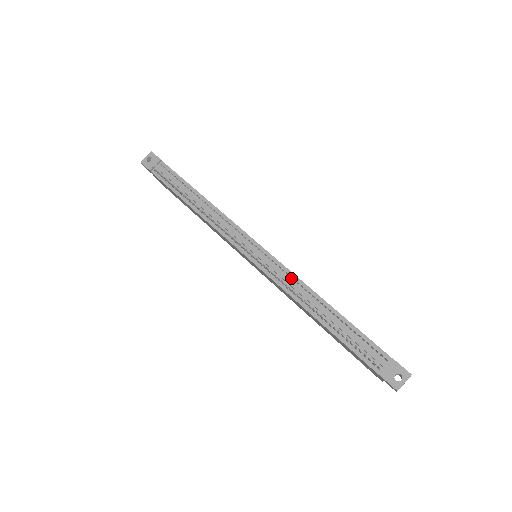
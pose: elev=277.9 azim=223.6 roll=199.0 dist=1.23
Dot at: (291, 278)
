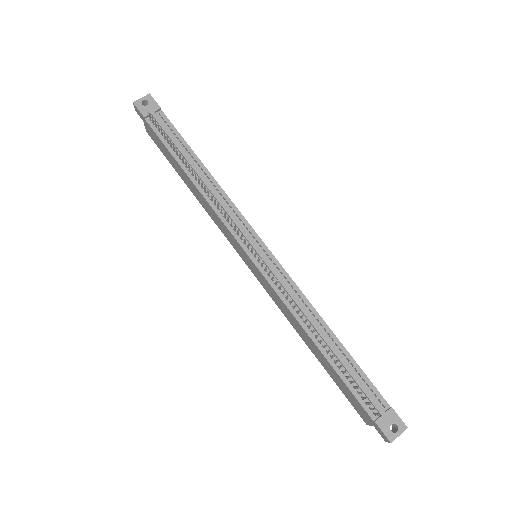
Dot at: (296, 293)
